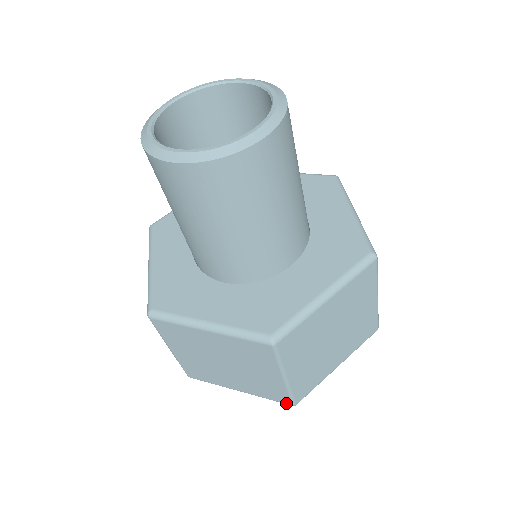
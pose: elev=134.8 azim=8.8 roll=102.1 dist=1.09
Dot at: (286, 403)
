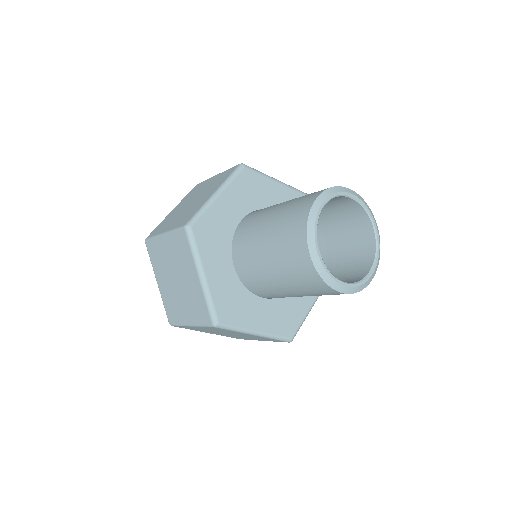
Dot at: occluded
